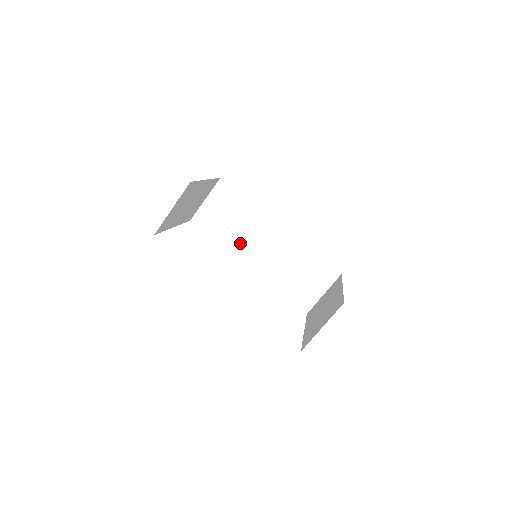
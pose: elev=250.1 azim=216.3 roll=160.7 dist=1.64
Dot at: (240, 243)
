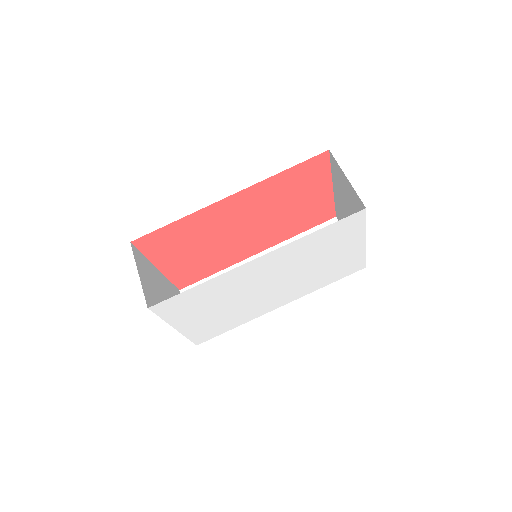
Dot at: occluded
